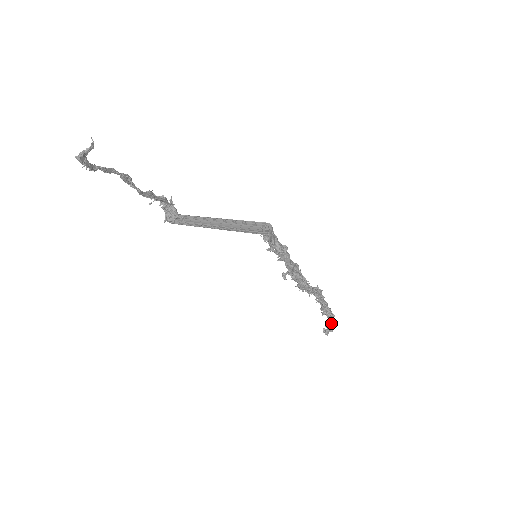
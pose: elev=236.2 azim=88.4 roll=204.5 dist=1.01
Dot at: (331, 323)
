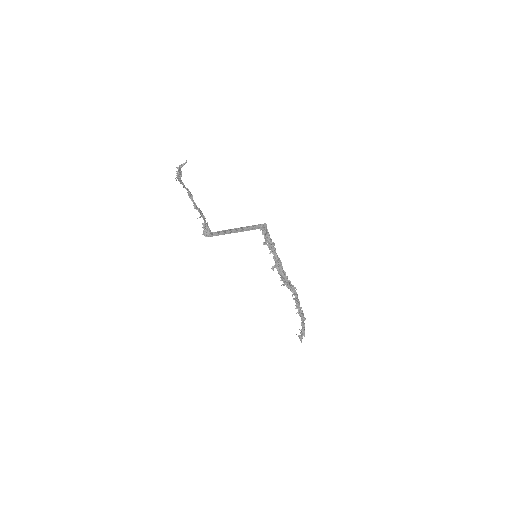
Dot at: (303, 326)
